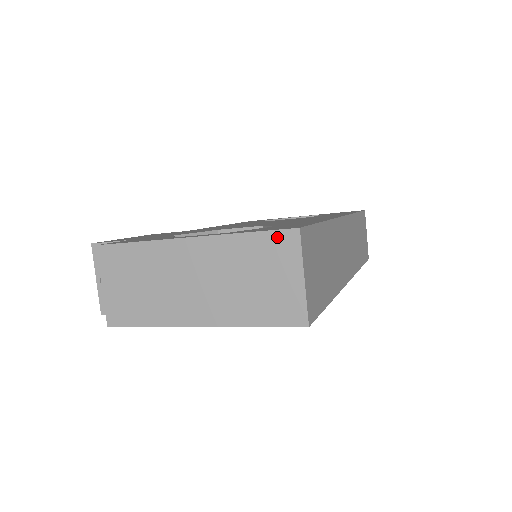
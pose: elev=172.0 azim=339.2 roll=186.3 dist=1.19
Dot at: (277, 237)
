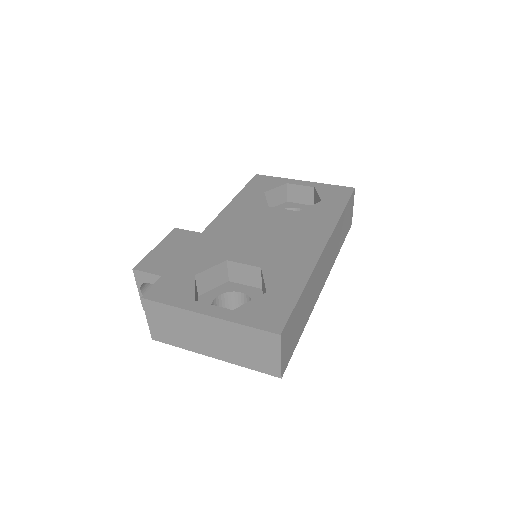
Dot at: (266, 334)
